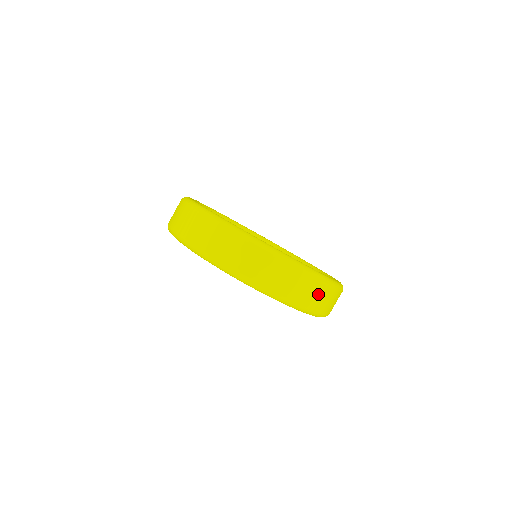
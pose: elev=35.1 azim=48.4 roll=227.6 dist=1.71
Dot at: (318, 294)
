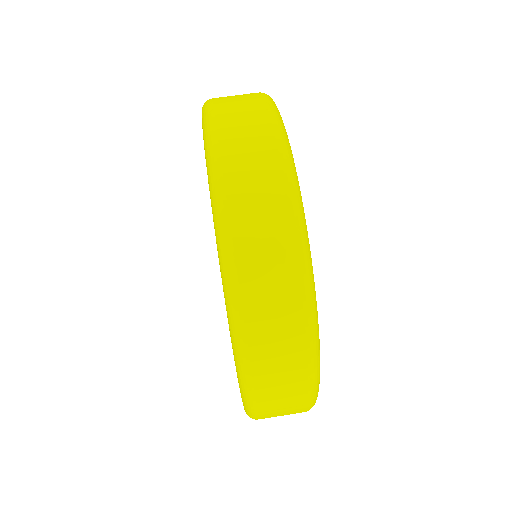
Dot at: (286, 410)
